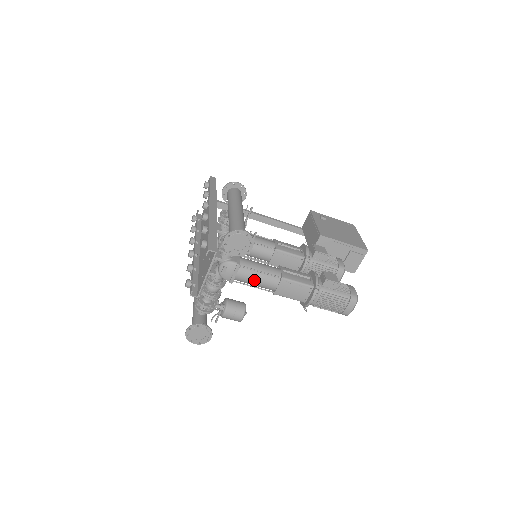
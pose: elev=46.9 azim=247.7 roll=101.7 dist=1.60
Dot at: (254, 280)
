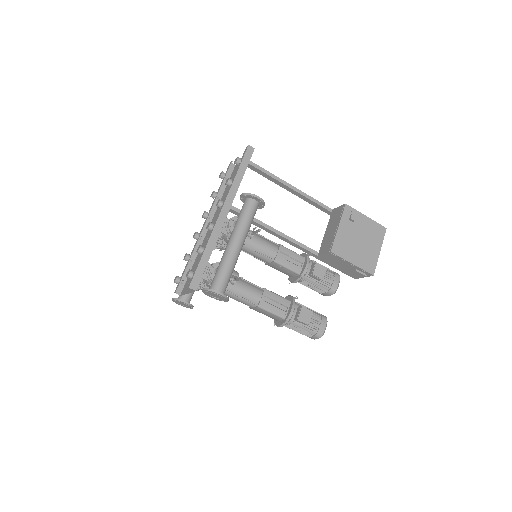
Dot at: (234, 298)
